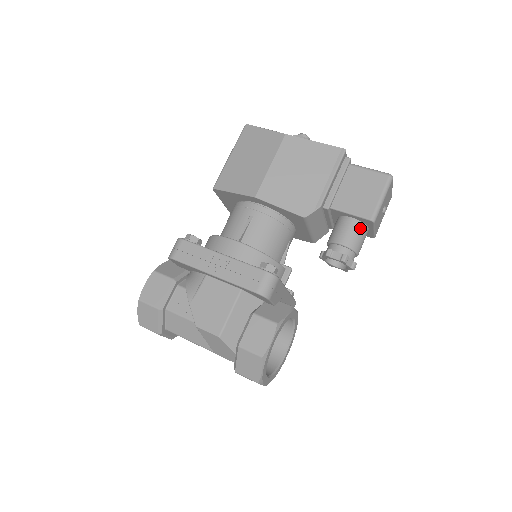
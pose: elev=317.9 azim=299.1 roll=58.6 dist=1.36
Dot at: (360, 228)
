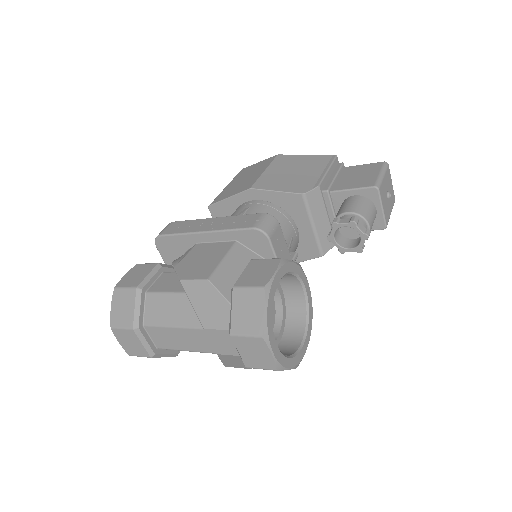
Dot at: (365, 201)
